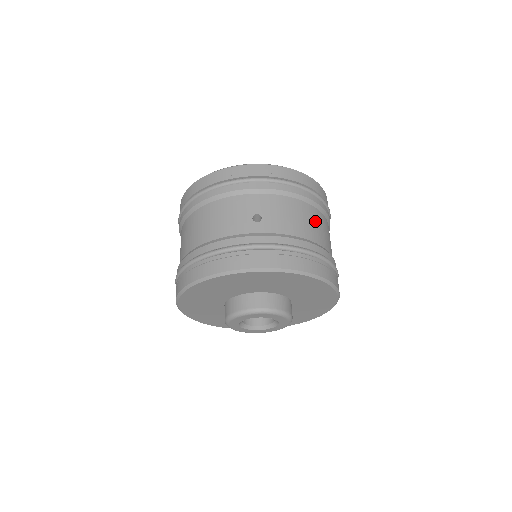
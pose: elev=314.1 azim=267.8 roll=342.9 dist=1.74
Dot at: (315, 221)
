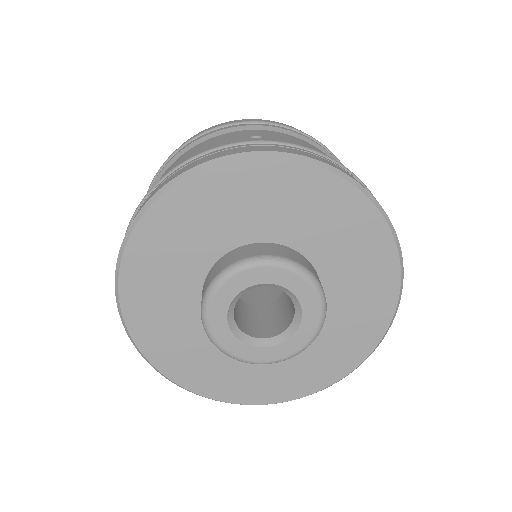
Dot at: occluded
